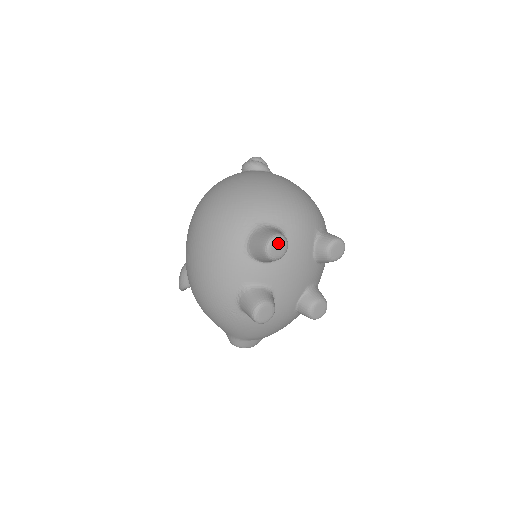
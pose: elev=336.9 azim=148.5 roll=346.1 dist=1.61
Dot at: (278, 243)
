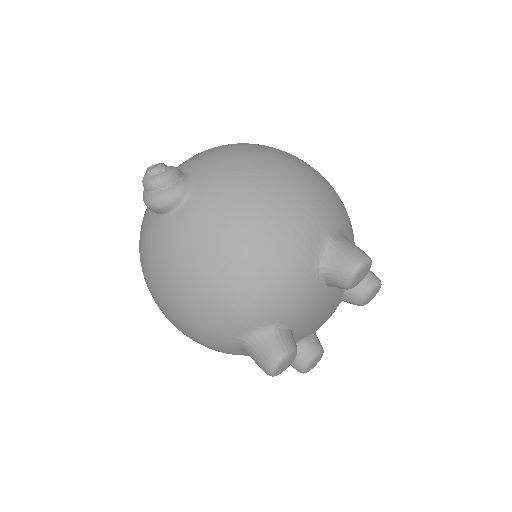
Dot at: (282, 367)
